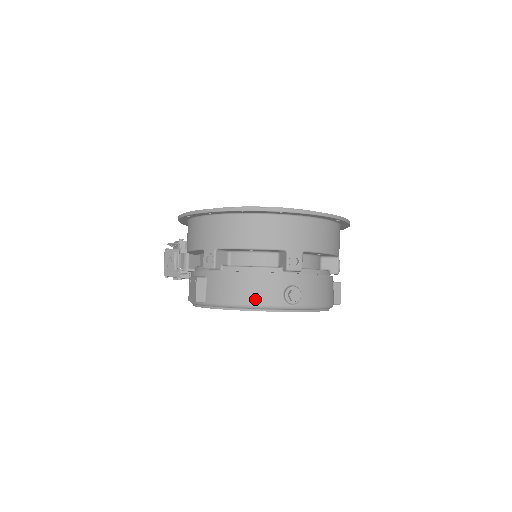
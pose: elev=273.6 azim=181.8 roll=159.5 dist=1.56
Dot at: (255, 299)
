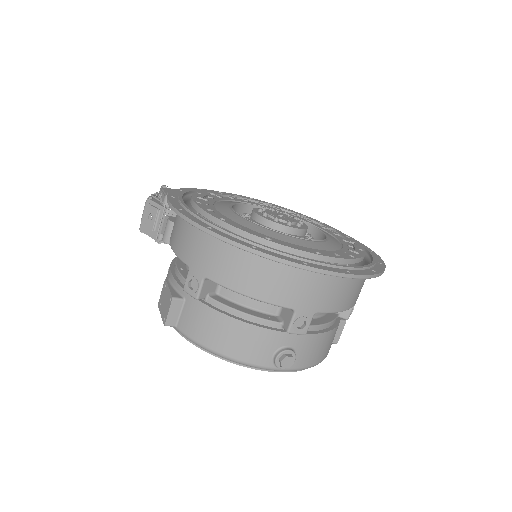
Dot at: (238, 353)
